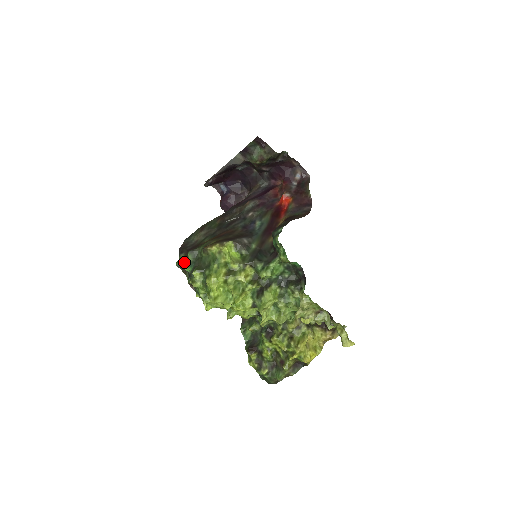
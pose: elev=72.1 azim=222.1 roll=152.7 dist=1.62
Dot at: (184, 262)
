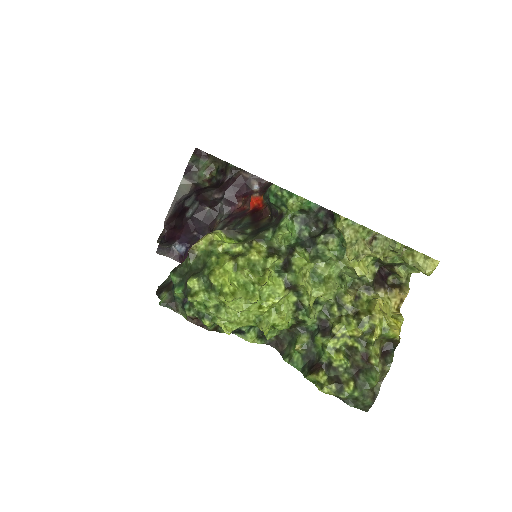
Dot at: (169, 297)
